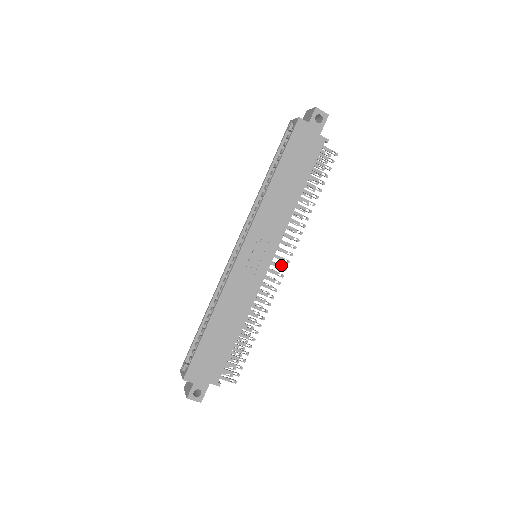
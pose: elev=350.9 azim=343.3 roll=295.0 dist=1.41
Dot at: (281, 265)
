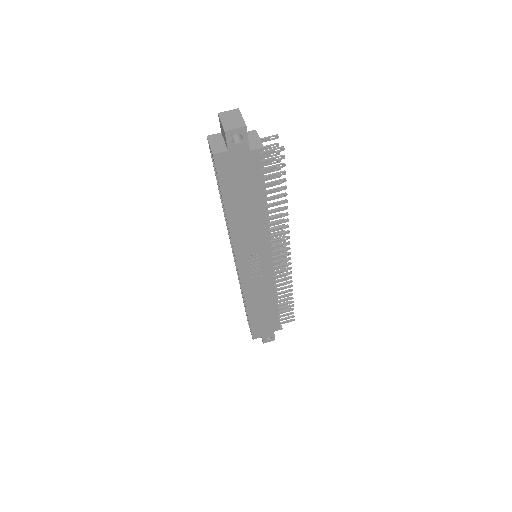
Dot at: (285, 241)
